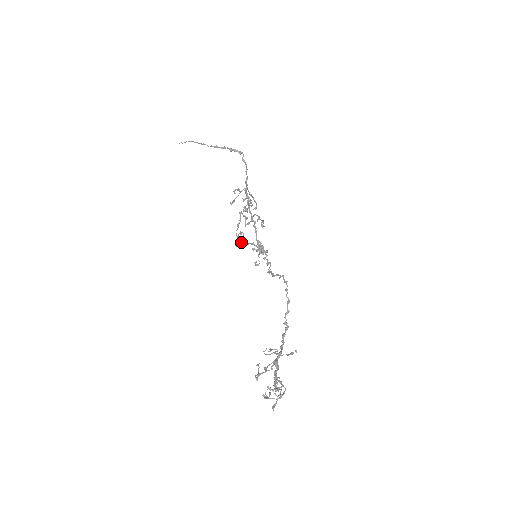
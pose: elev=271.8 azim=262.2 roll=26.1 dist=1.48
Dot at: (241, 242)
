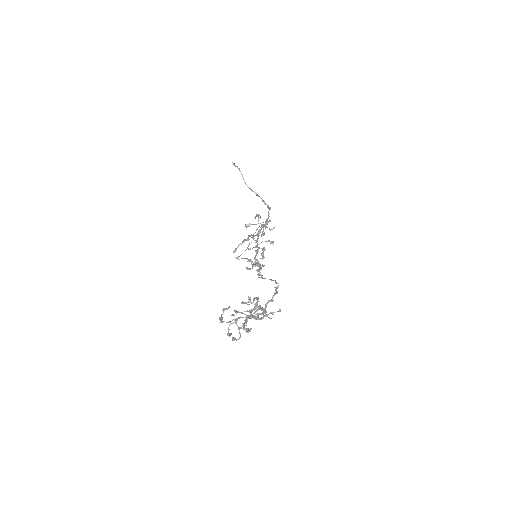
Dot at: occluded
